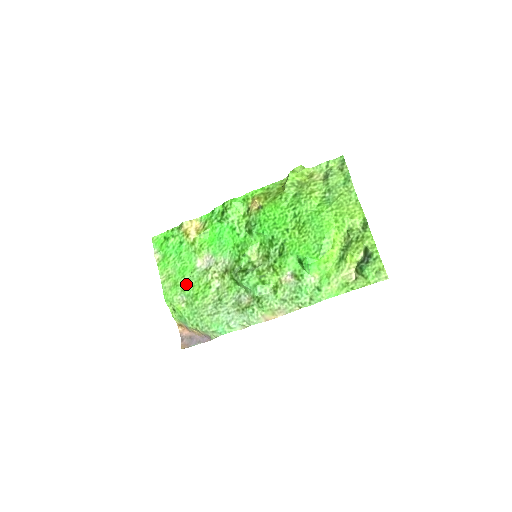
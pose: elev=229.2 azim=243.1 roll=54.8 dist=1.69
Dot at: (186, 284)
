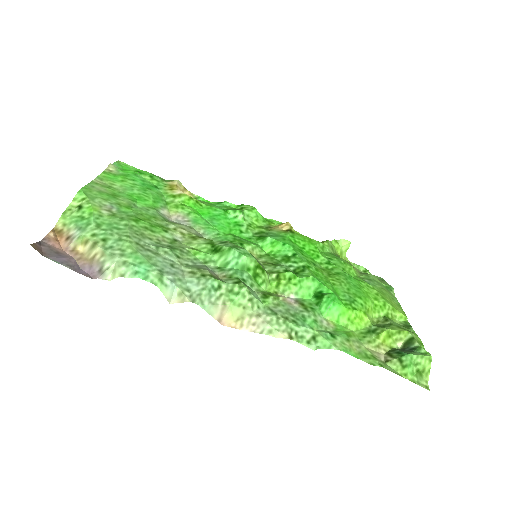
Dot at: (131, 205)
